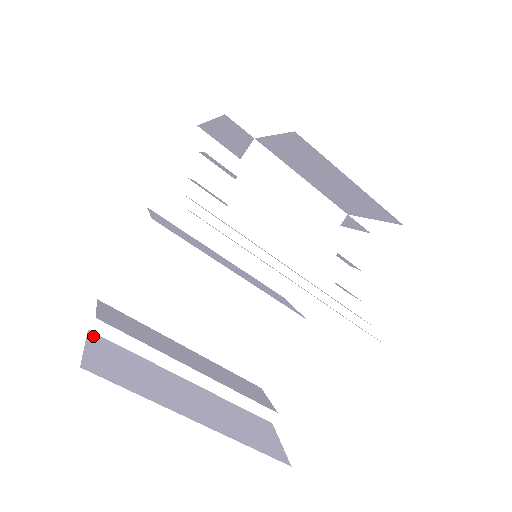
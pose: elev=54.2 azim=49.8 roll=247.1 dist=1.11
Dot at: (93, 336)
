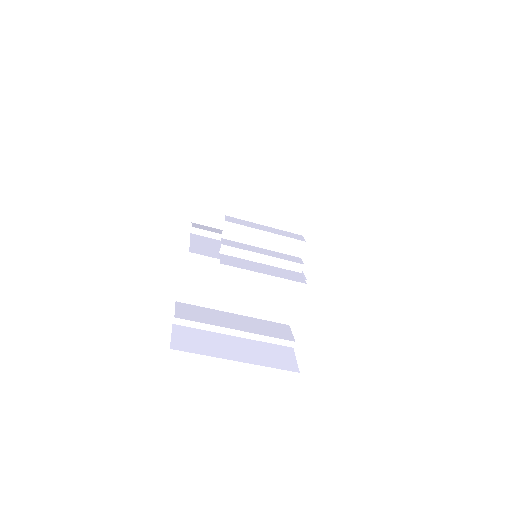
Dot at: (176, 327)
